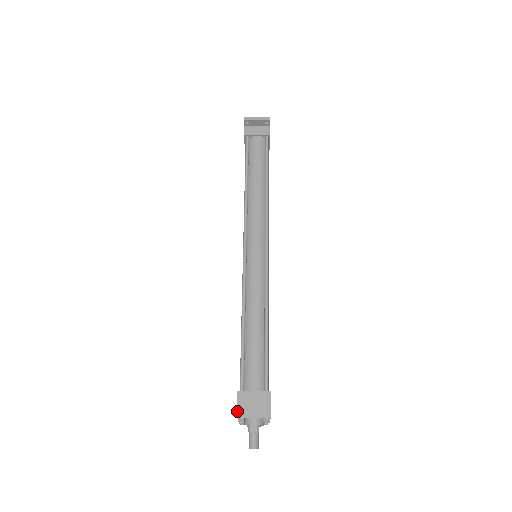
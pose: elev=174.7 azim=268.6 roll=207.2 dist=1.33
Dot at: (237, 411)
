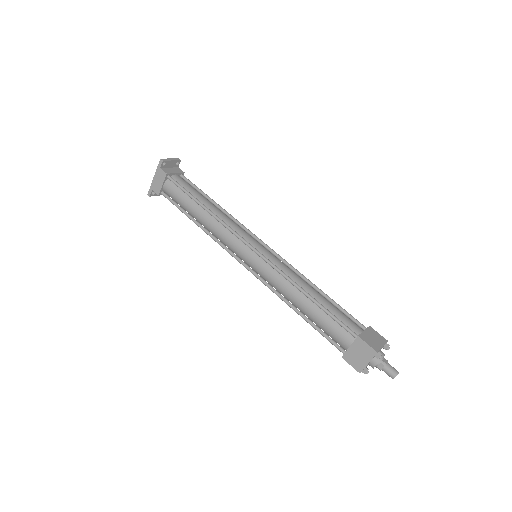
Dot at: (373, 348)
